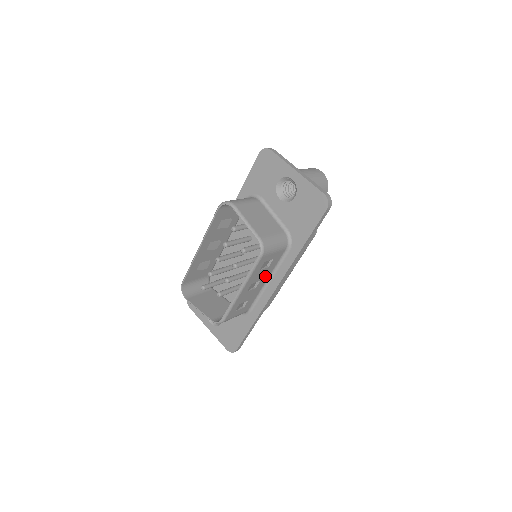
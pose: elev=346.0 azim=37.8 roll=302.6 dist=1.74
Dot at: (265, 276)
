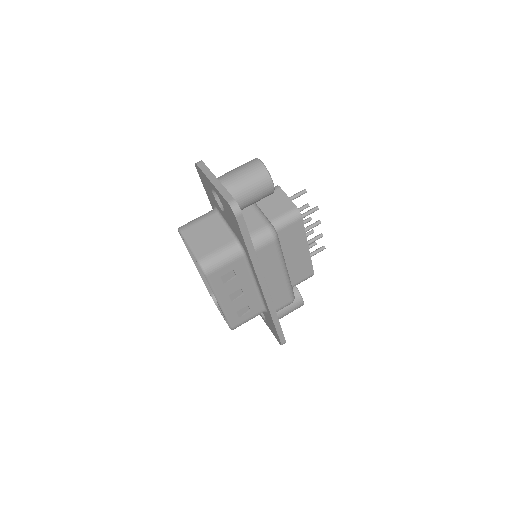
Dot at: (245, 283)
